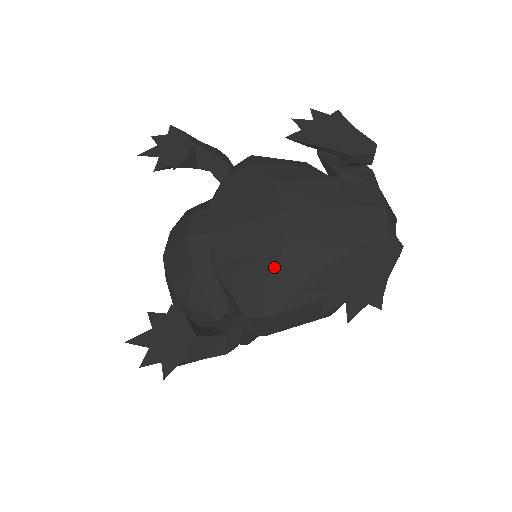
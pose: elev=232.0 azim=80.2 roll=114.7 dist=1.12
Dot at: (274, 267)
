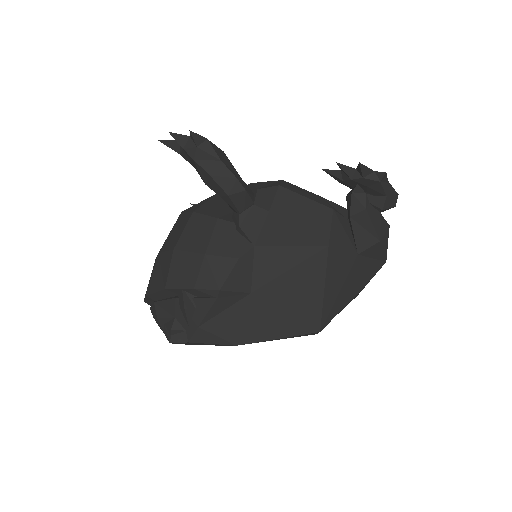
Dot at: occluded
